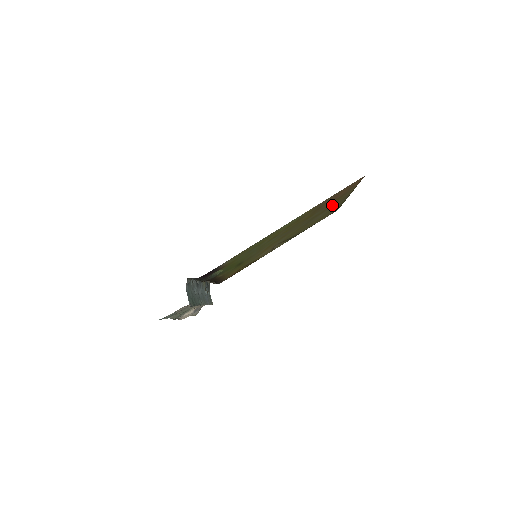
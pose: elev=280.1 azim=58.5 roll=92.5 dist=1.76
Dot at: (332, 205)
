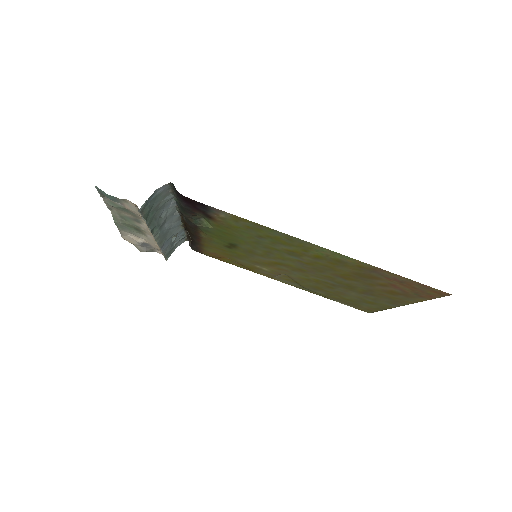
Dot at: (377, 295)
